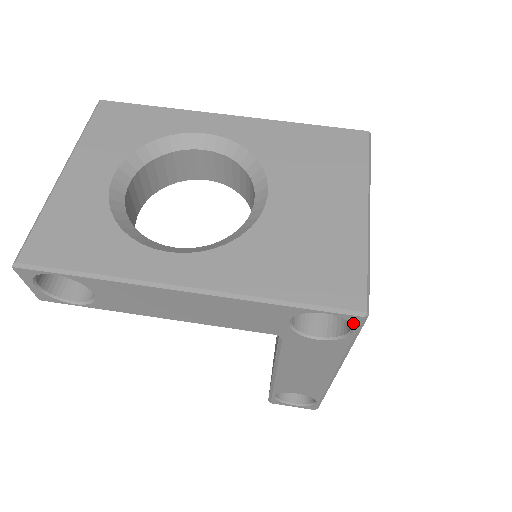
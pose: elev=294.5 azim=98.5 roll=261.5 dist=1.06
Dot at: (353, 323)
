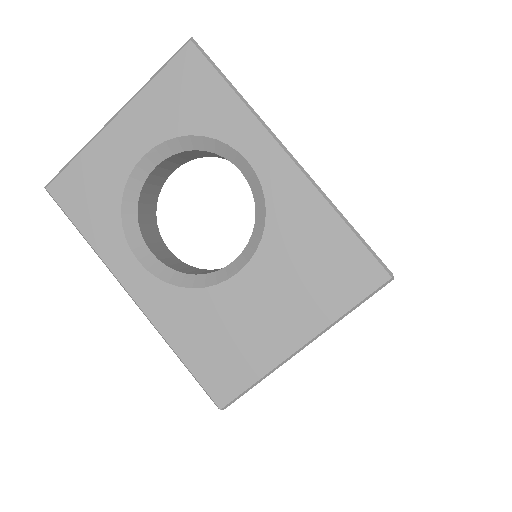
Dot at: occluded
